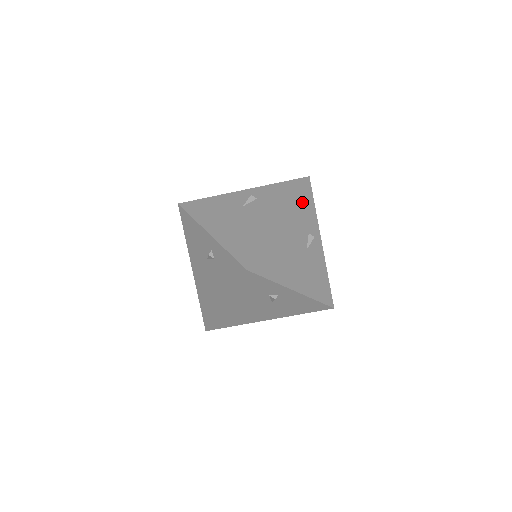
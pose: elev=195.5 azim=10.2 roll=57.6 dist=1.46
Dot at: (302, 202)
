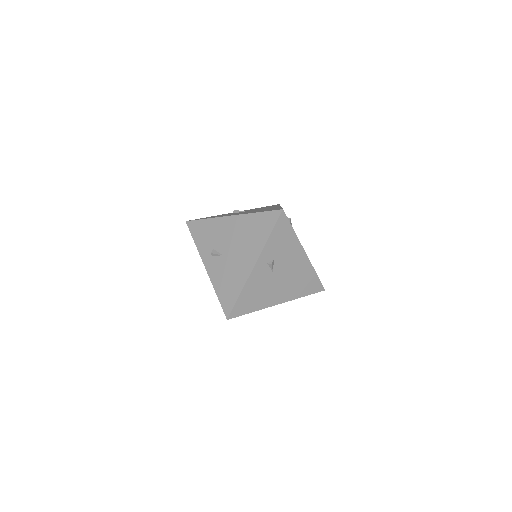
Dot at: occluded
